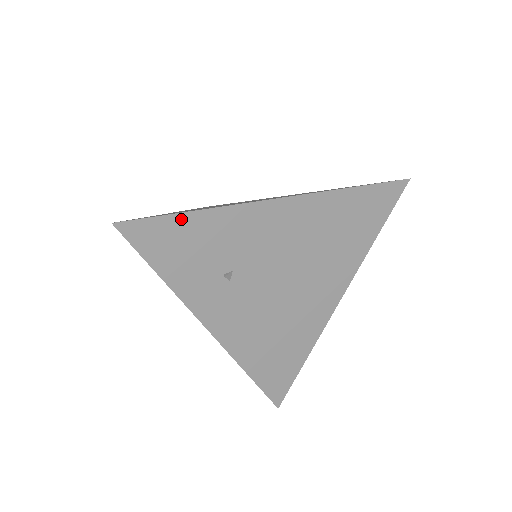
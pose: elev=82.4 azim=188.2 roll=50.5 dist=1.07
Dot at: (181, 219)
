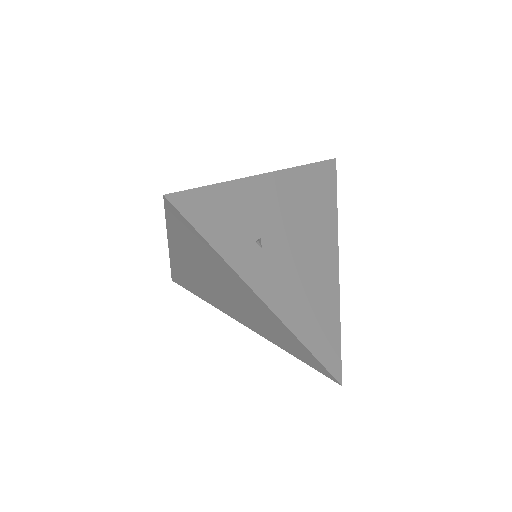
Dot at: (211, 191)
